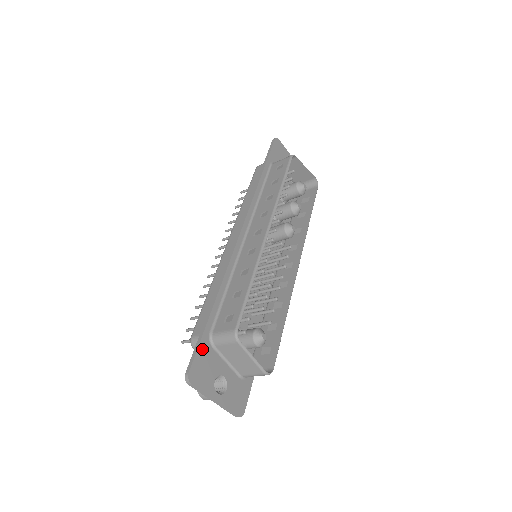
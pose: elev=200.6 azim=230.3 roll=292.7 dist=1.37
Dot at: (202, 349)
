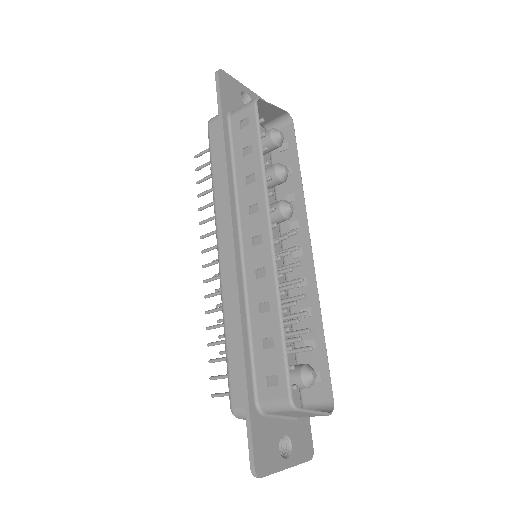
Dot at: (255, 429)
